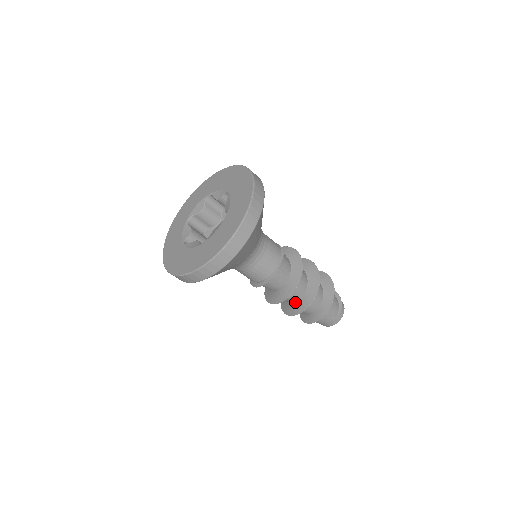
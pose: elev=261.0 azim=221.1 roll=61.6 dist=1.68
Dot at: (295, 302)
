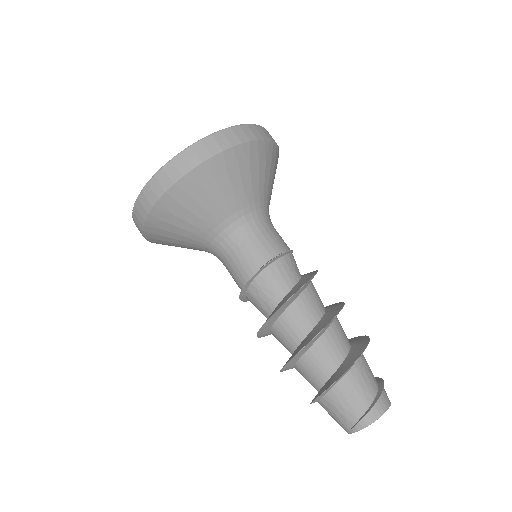
Dot at: (297, 347)
